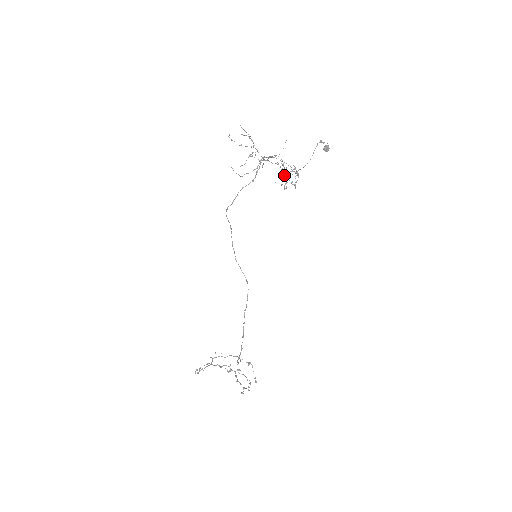
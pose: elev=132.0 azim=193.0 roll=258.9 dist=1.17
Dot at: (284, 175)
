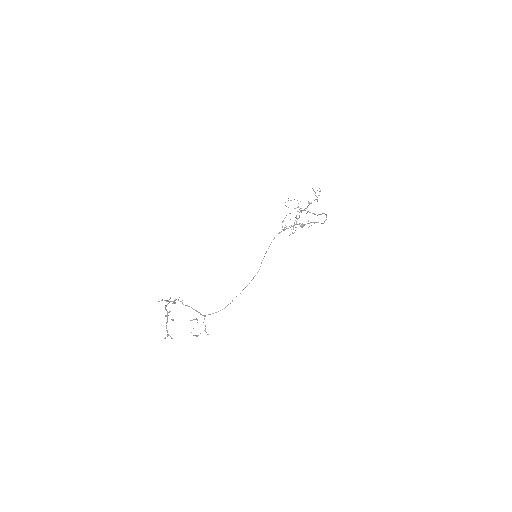
Dot at: occluded
